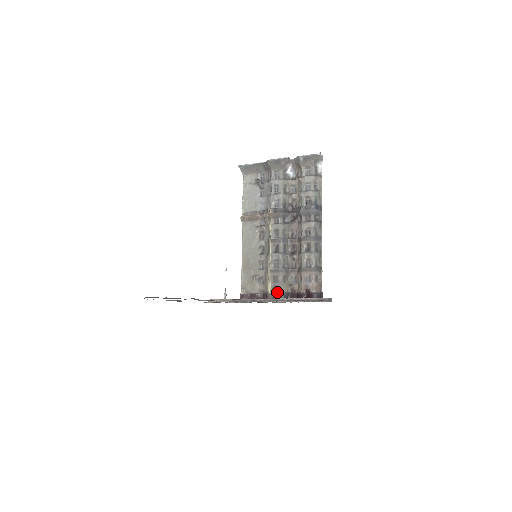
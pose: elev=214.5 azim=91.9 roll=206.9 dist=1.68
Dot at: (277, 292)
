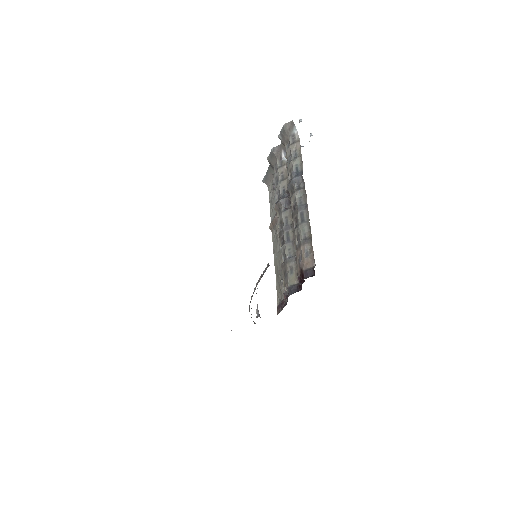
Dot at: occluded
